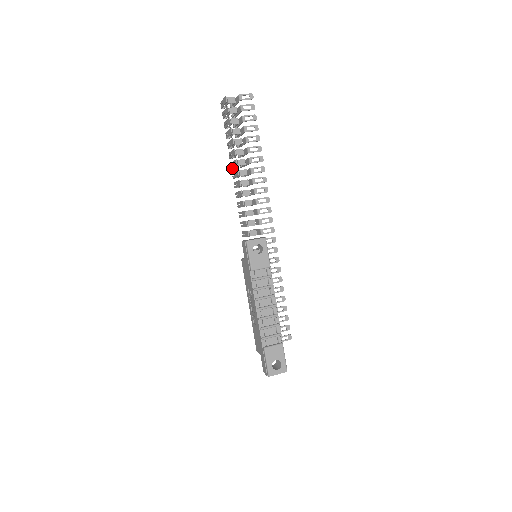
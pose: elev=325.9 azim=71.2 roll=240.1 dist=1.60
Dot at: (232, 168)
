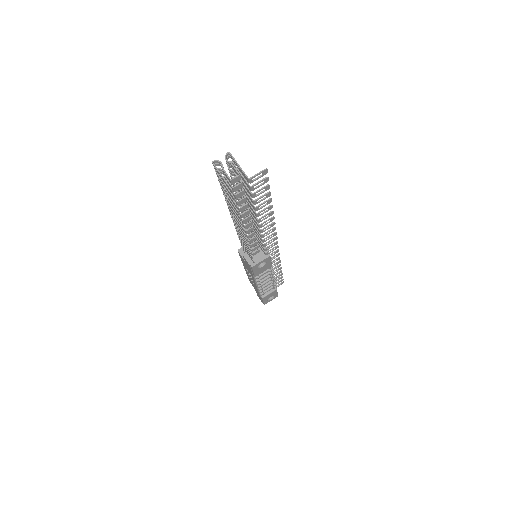
Dot at: occluded
